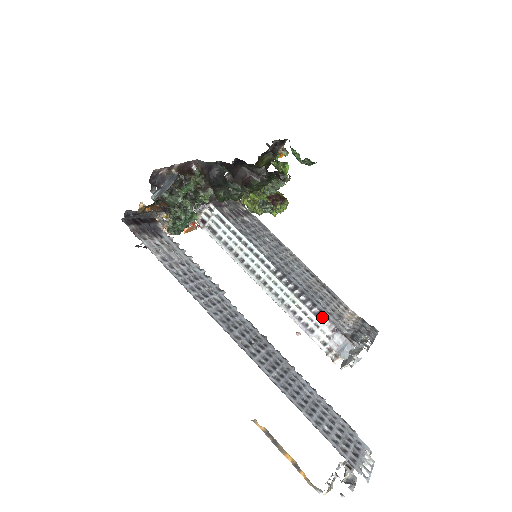
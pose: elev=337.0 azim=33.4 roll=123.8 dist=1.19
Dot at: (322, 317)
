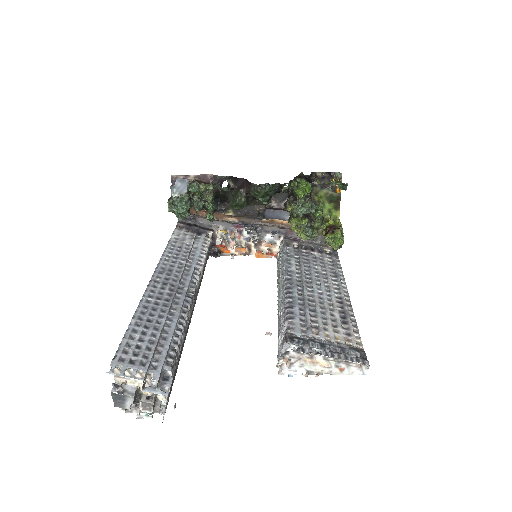
Dot at: (286, 317)
